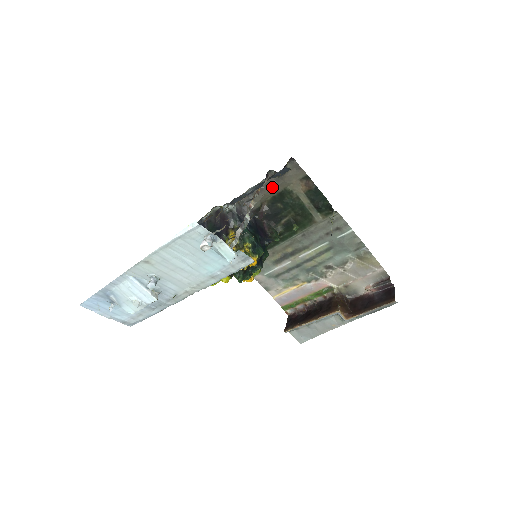
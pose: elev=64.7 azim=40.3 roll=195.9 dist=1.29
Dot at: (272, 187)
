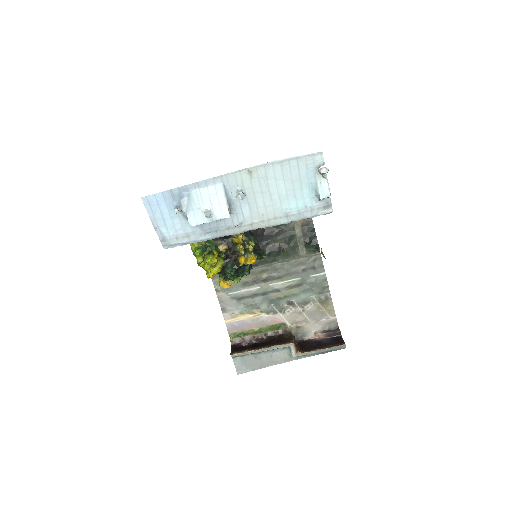
Dot at: occluded
